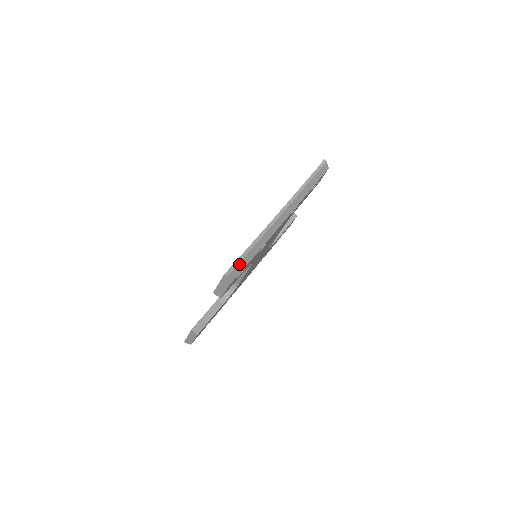
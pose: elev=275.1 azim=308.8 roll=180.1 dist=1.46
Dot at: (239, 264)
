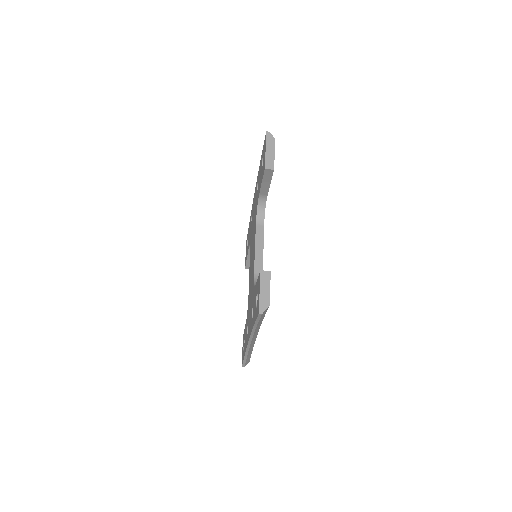
Dot at: (246, 360)
